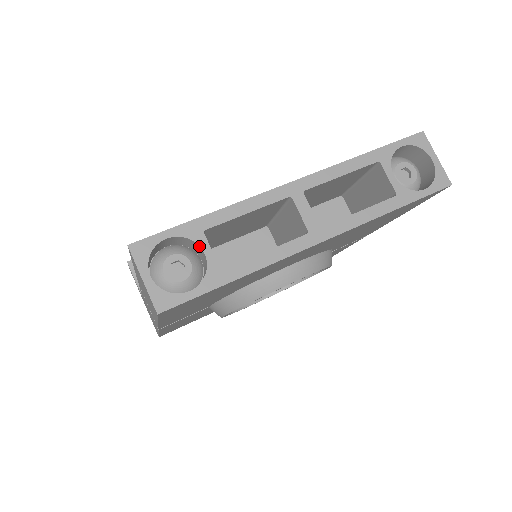
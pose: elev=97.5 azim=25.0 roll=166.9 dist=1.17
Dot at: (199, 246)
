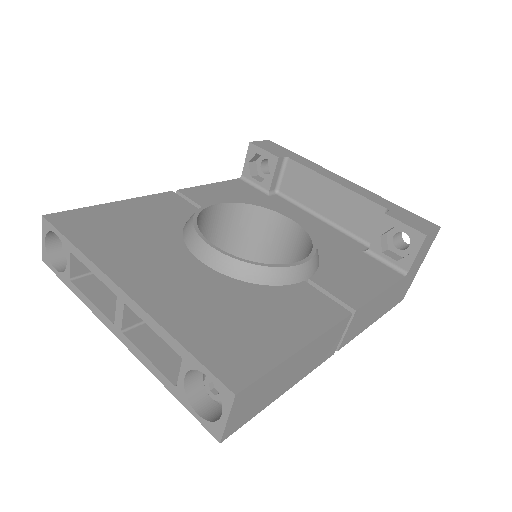
Dot at: (66, 256)
